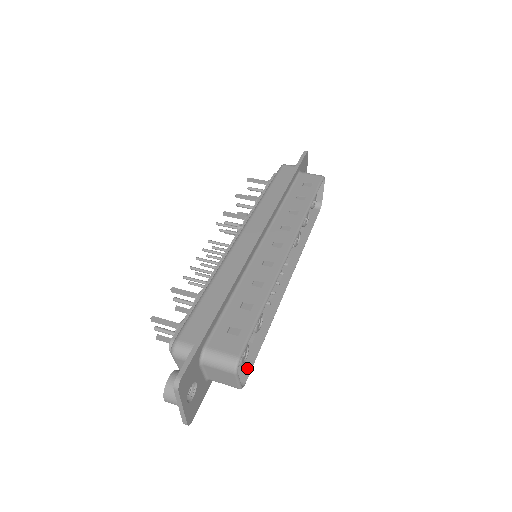
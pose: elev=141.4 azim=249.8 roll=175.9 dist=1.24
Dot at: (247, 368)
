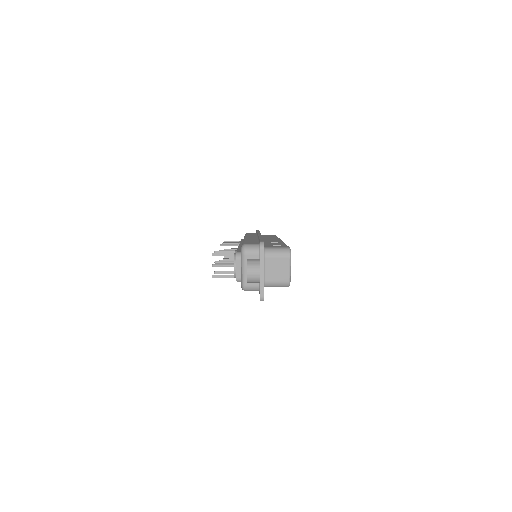
Dot at: occluded
